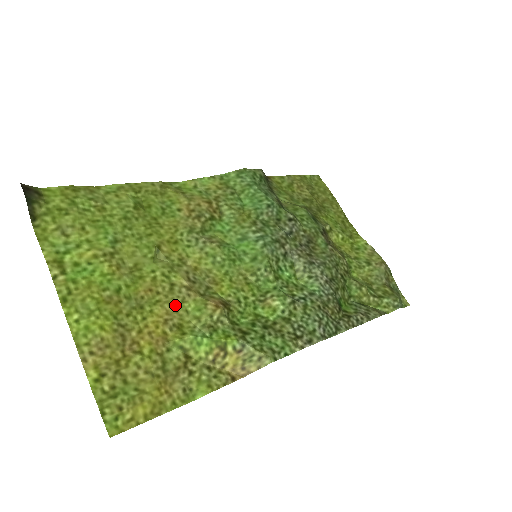
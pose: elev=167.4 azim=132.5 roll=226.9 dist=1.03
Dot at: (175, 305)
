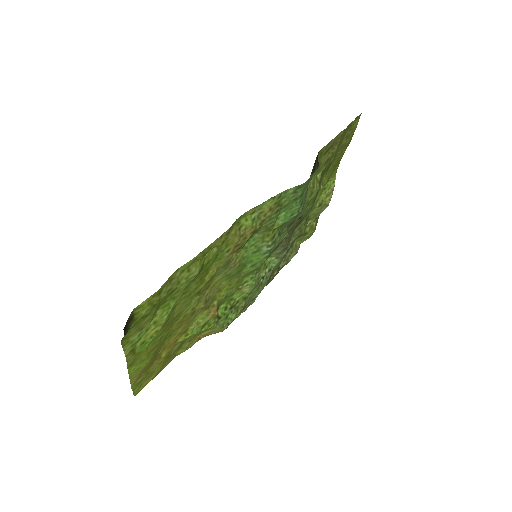
Dot at: (189, 321)
